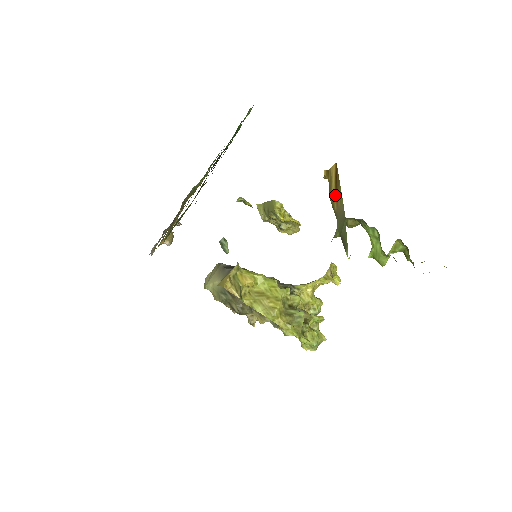
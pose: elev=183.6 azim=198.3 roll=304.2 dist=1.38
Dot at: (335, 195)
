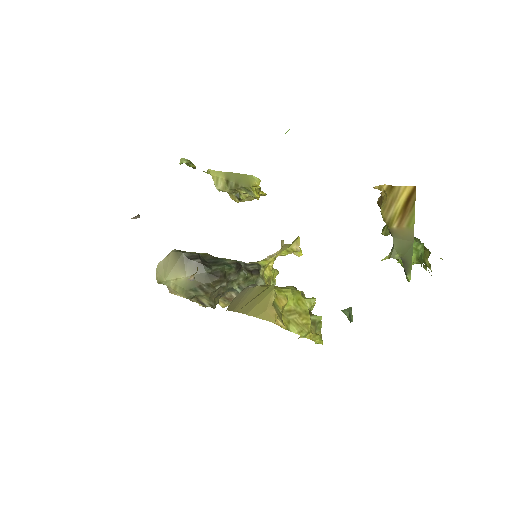
Dot at: (399, 215)
